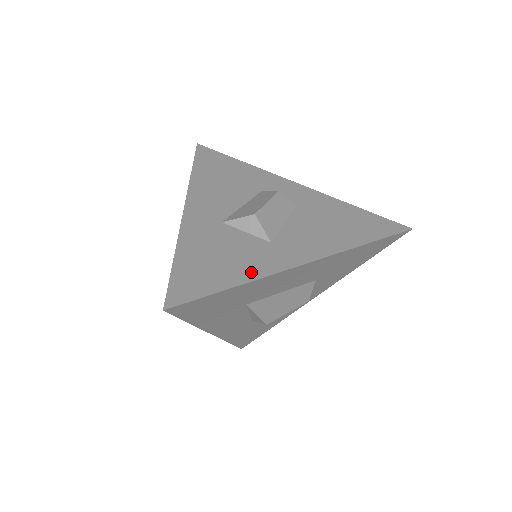
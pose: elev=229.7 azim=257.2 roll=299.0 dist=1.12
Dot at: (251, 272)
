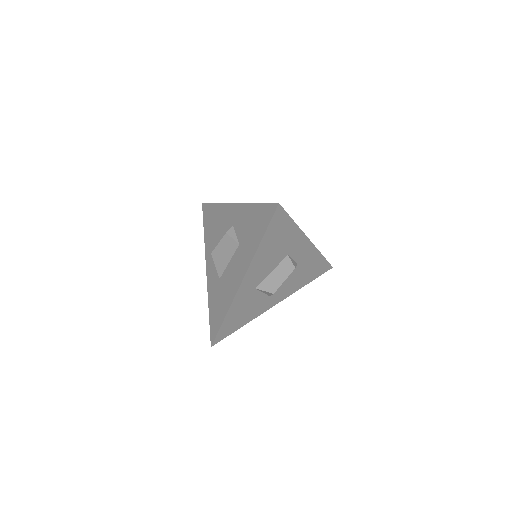
Dot at: (252, 317)
